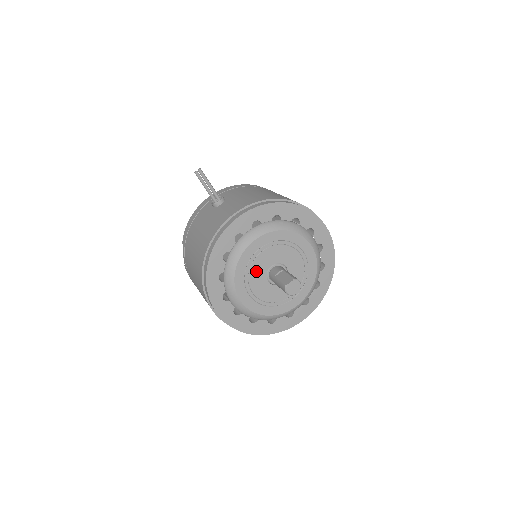
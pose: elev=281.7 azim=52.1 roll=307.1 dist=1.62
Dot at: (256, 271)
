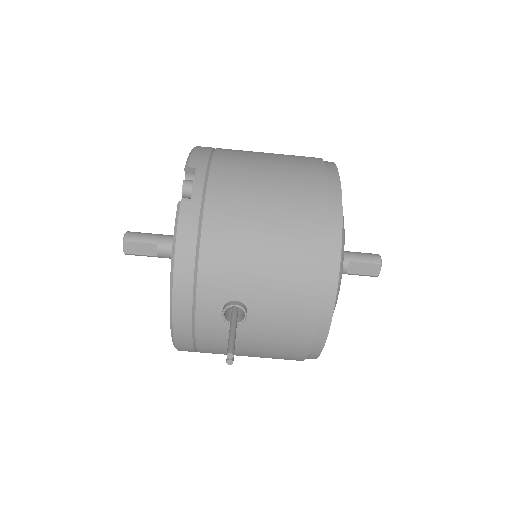
Dot at: occluded
